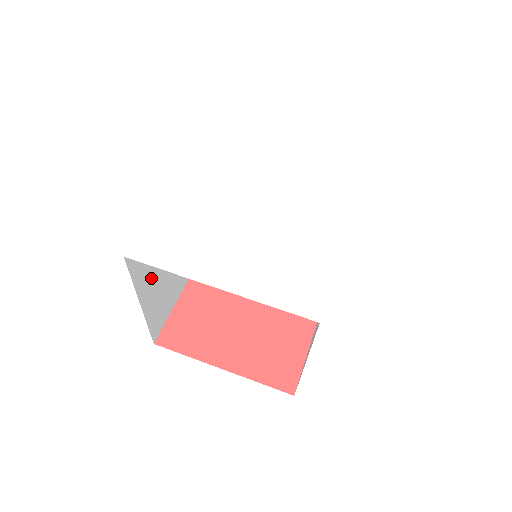
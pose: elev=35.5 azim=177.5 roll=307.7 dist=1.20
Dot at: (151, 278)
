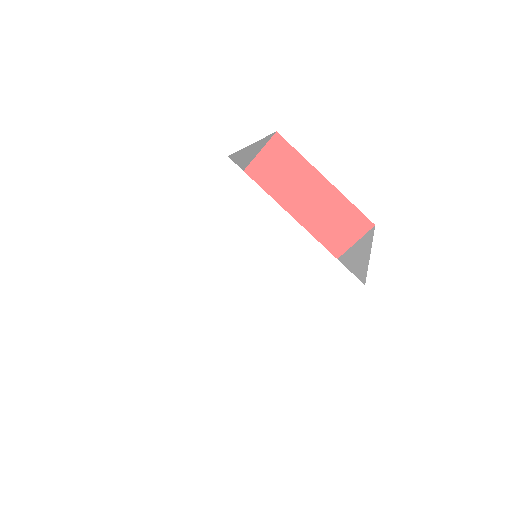
Dot at: occluded
